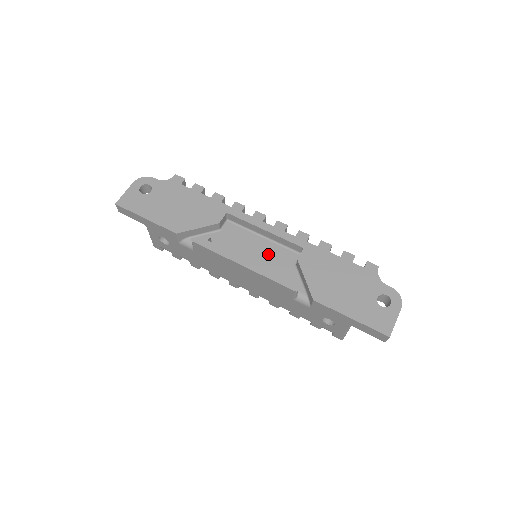
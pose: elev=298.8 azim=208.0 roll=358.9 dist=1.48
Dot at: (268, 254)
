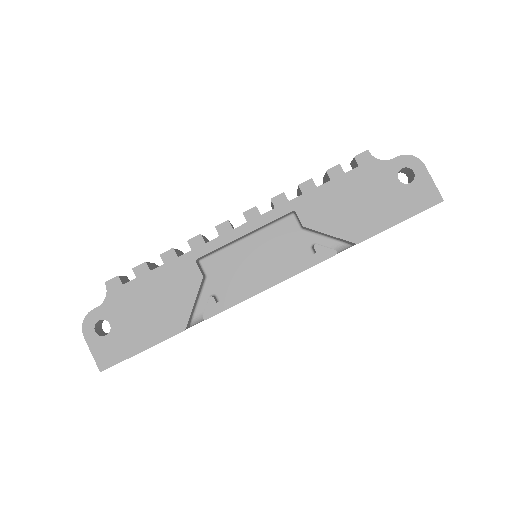
Dot at: (269, 247)
